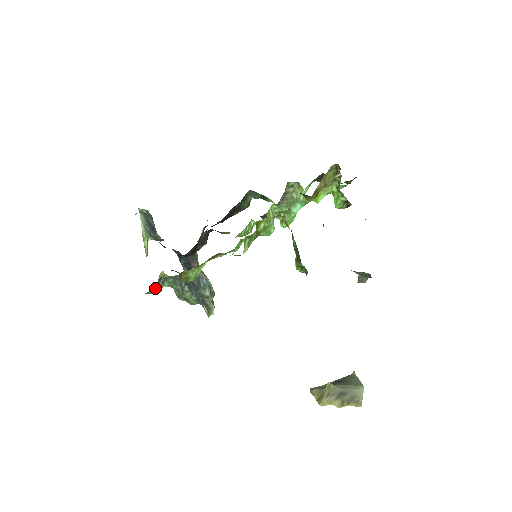
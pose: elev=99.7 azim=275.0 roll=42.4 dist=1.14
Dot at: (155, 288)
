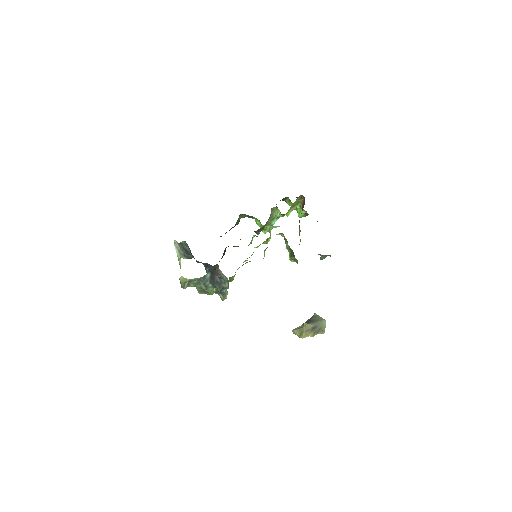
Dot at: occluded
